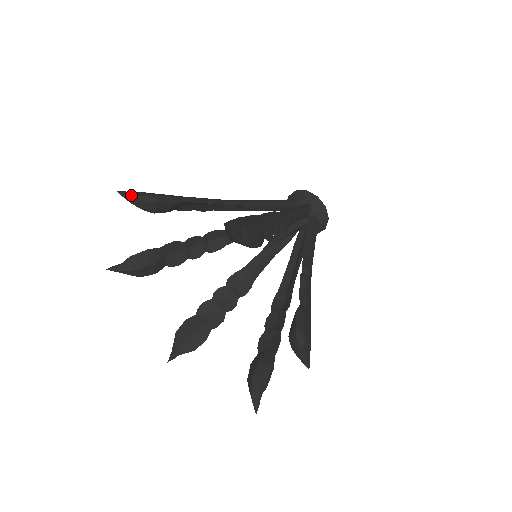
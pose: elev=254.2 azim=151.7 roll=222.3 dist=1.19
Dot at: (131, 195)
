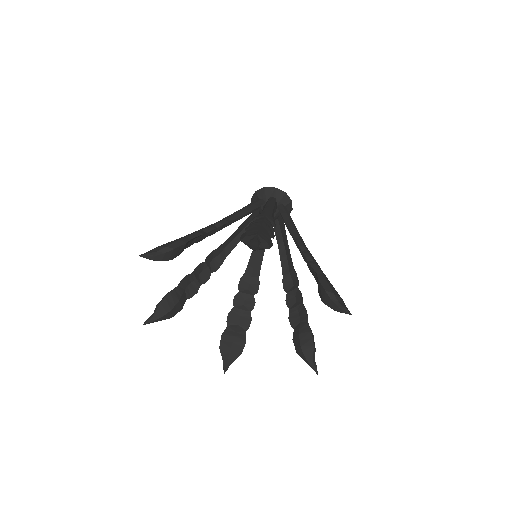
Dot at: (151, 254)
